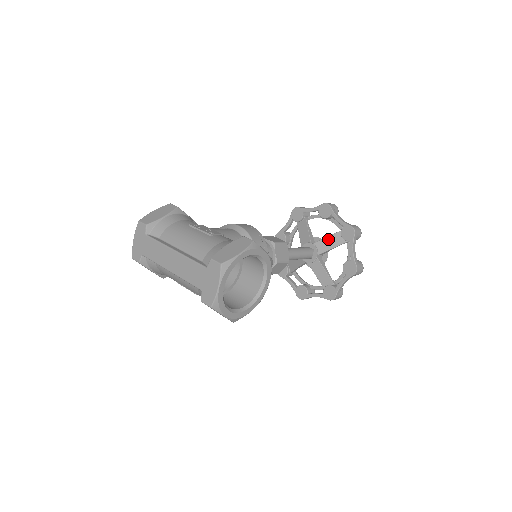
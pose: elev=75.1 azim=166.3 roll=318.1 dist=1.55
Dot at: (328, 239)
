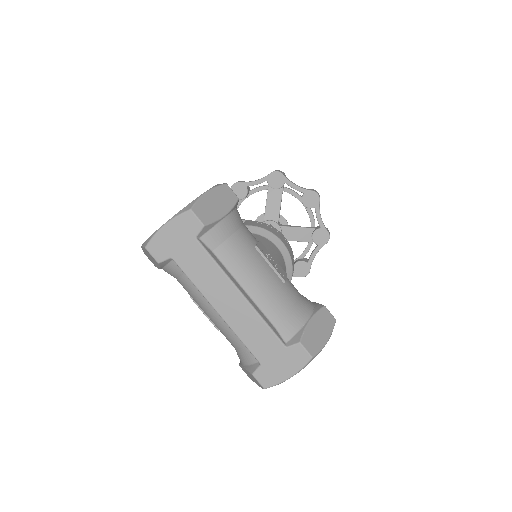
Dot at: (297, 230)
